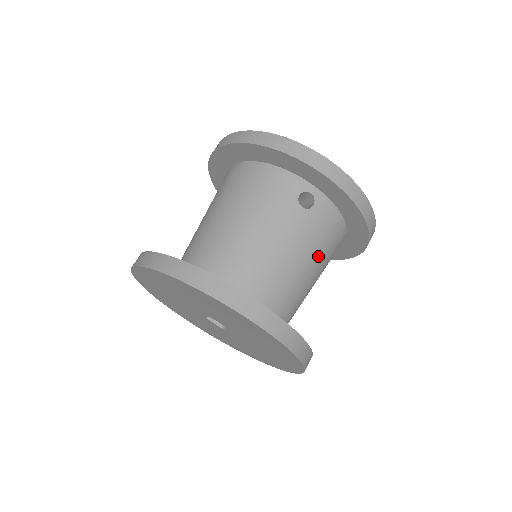
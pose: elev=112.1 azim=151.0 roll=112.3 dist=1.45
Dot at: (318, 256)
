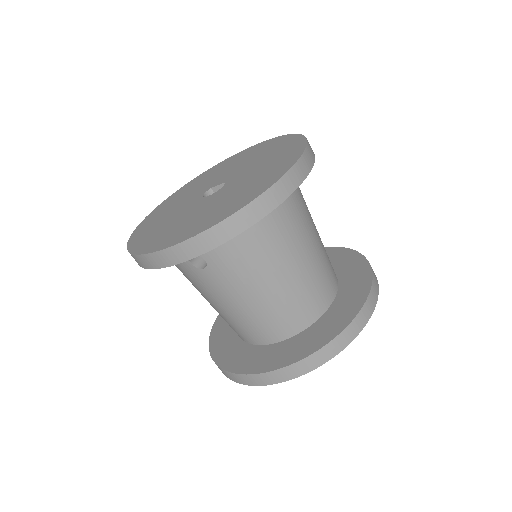
Dot at: (262, 268)
